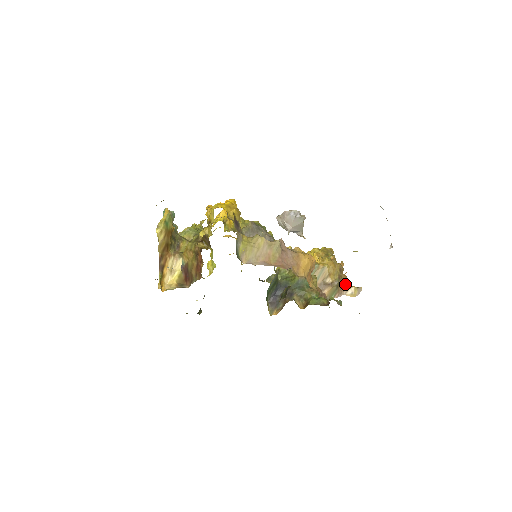
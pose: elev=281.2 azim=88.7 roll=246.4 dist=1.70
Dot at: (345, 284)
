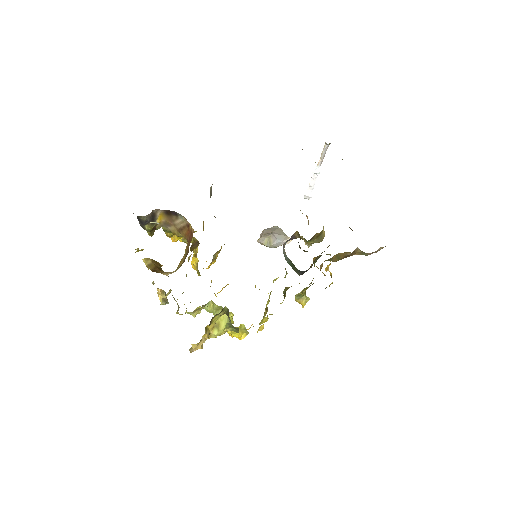
Dot at: occluded
